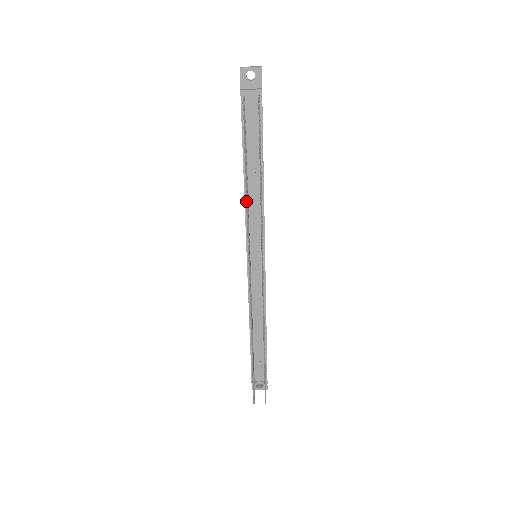
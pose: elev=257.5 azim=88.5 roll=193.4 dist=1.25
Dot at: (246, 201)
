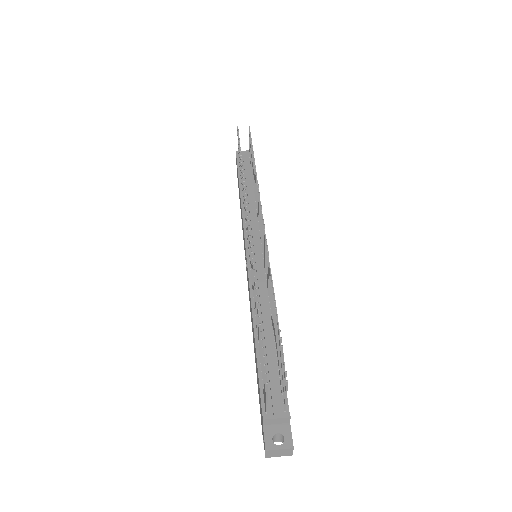
Dot at: occluded
